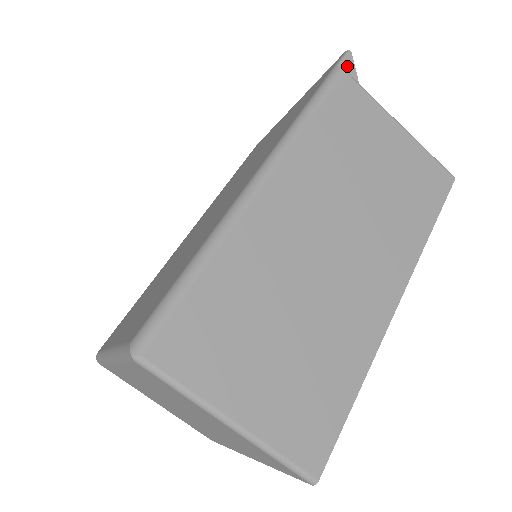
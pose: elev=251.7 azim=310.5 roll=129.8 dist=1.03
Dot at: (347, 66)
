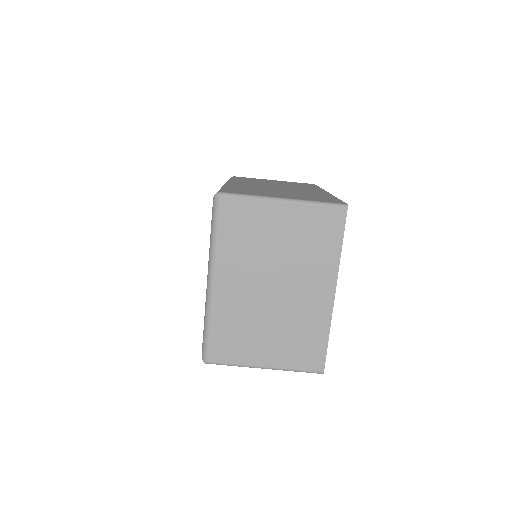
Dot at: occluded
